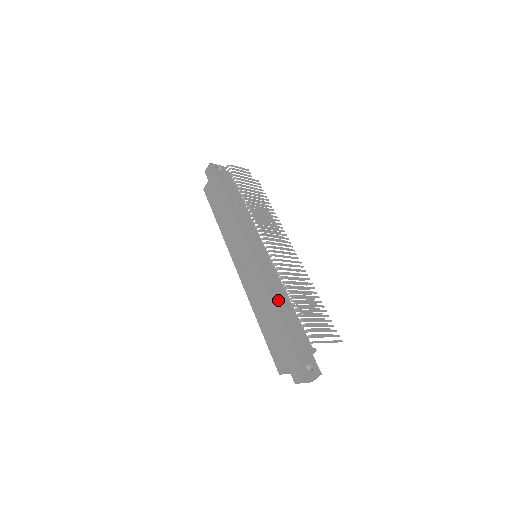
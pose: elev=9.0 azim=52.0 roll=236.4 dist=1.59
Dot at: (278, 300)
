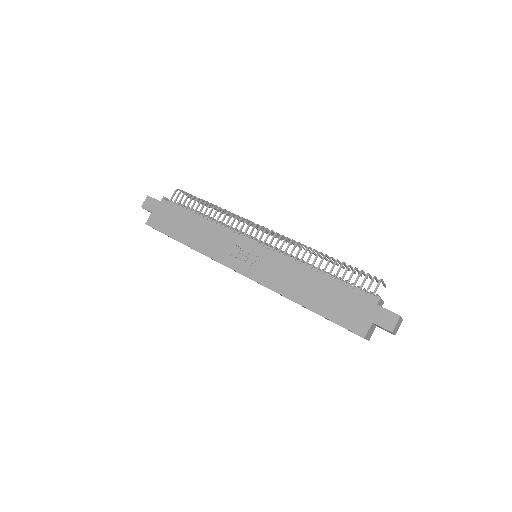
Dot at: occluded
